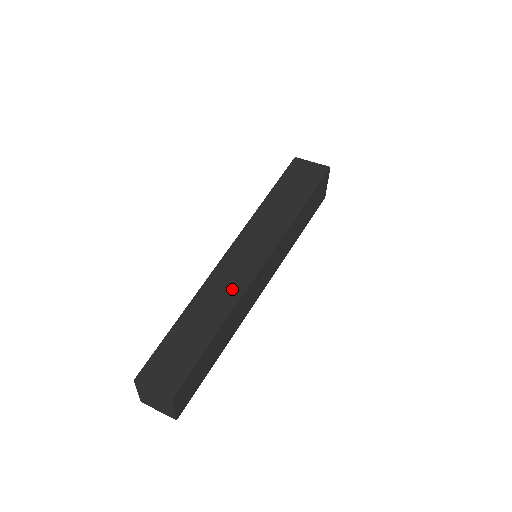
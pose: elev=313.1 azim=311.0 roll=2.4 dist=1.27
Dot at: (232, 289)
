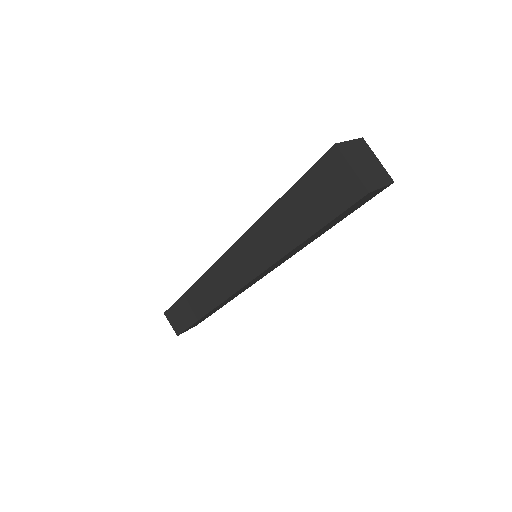
Dot at: (215, 294)
